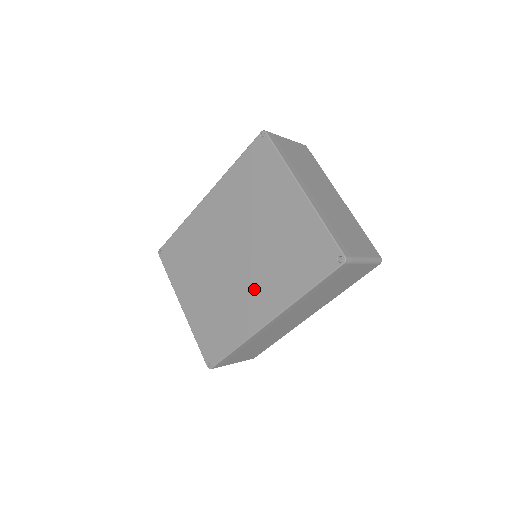
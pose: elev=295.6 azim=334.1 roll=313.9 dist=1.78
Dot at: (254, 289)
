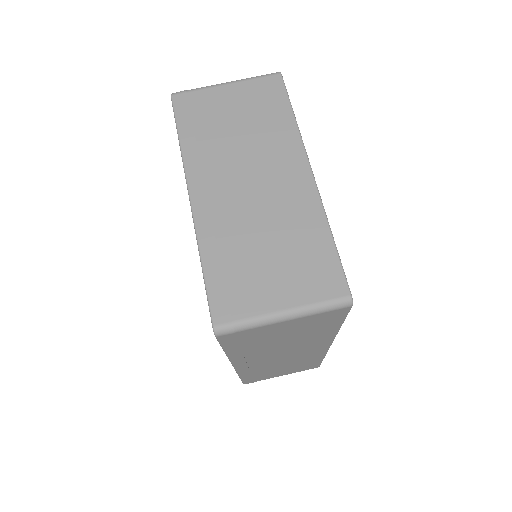
Dot at: occluded
